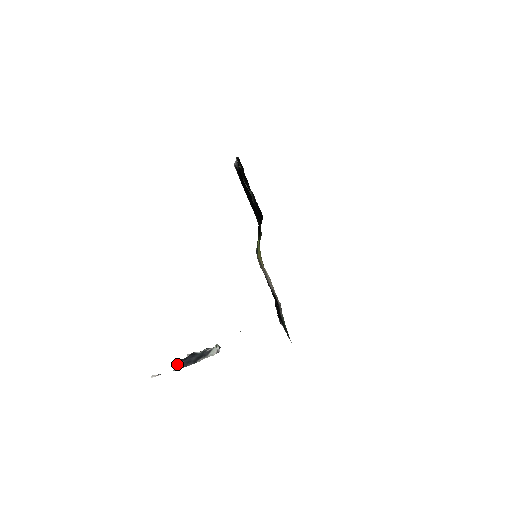
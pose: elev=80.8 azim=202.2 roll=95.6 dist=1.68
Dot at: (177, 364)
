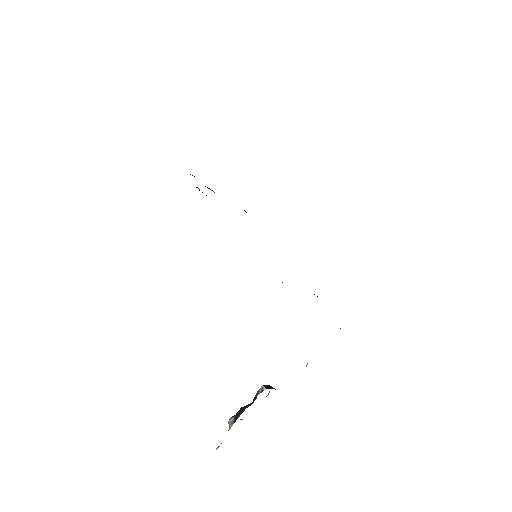
Dot at: (228, 421)
